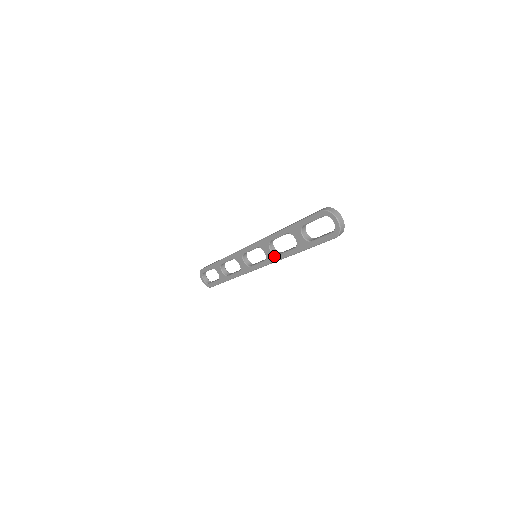
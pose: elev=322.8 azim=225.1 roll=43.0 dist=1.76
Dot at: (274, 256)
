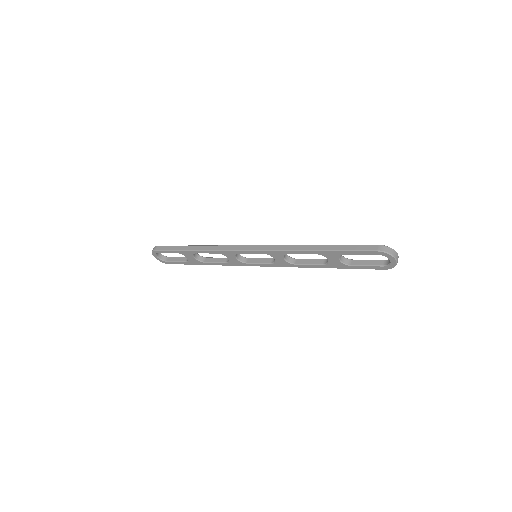
Dot at: (288, 264)
